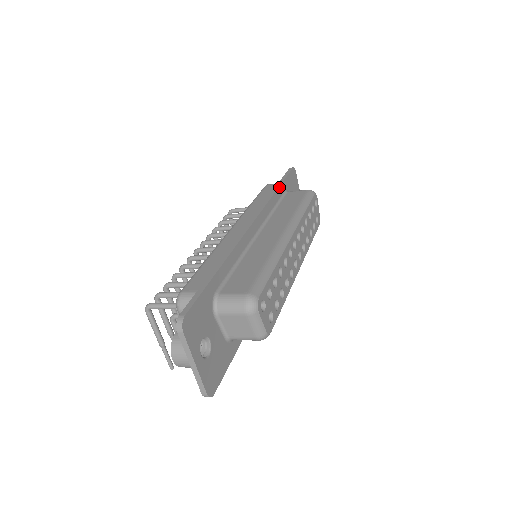
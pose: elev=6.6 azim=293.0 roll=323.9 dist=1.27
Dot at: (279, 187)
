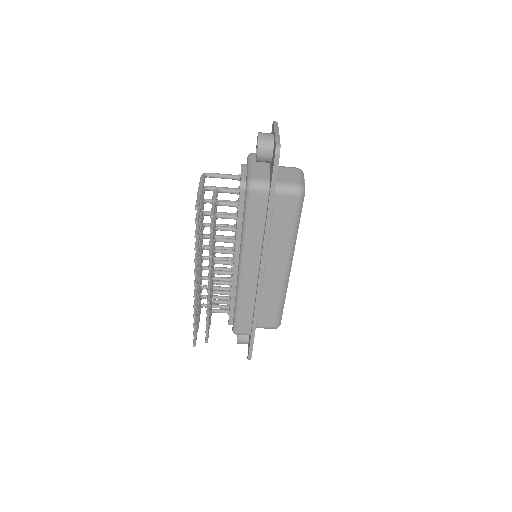
Dot at: occluded
